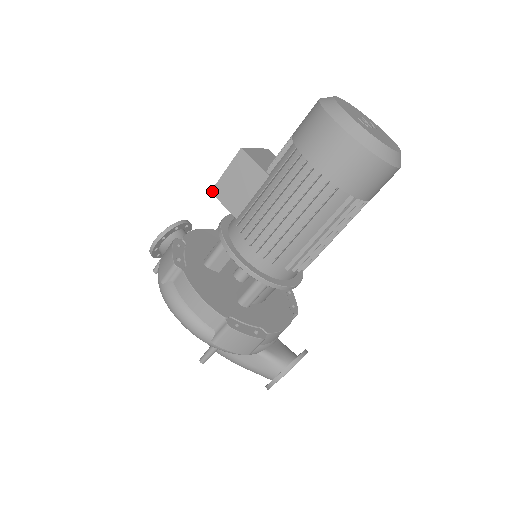
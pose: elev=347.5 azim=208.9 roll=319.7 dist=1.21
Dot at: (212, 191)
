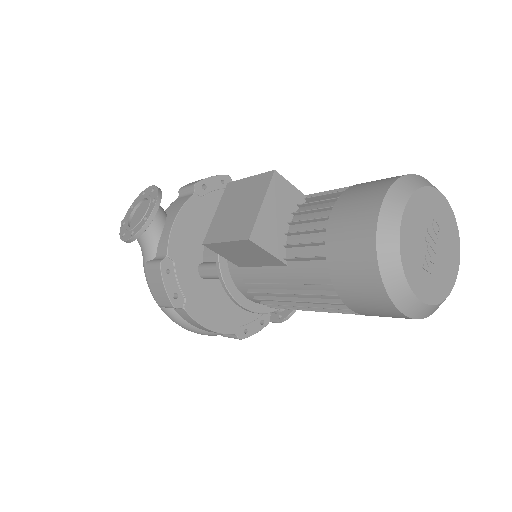
Dot at: (205, 245)
